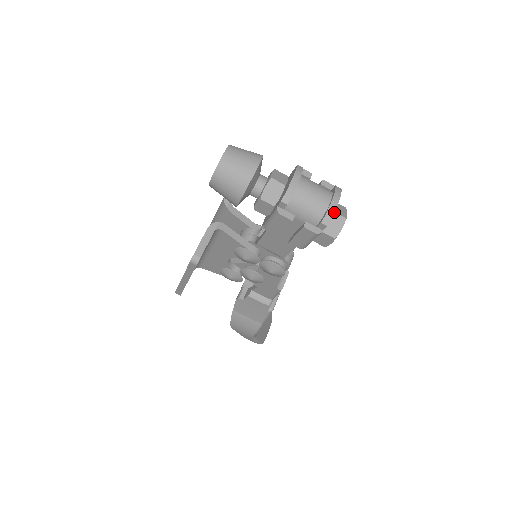
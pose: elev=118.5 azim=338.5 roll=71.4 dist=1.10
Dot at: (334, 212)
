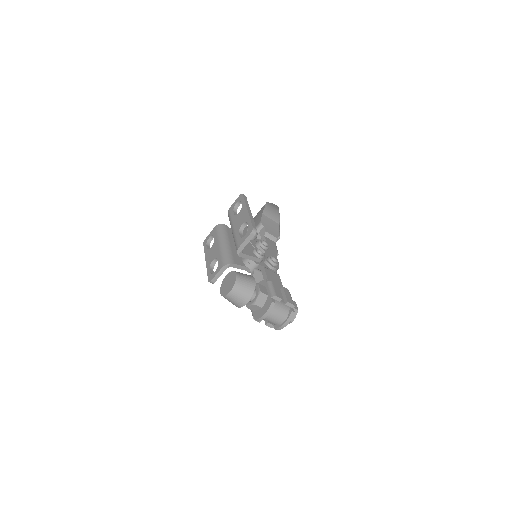
Dot at: occluded
